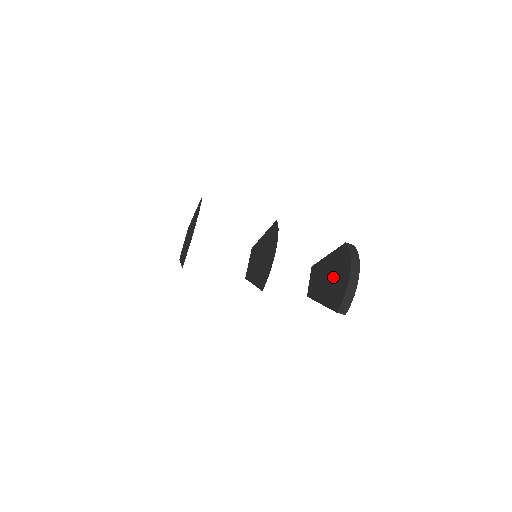
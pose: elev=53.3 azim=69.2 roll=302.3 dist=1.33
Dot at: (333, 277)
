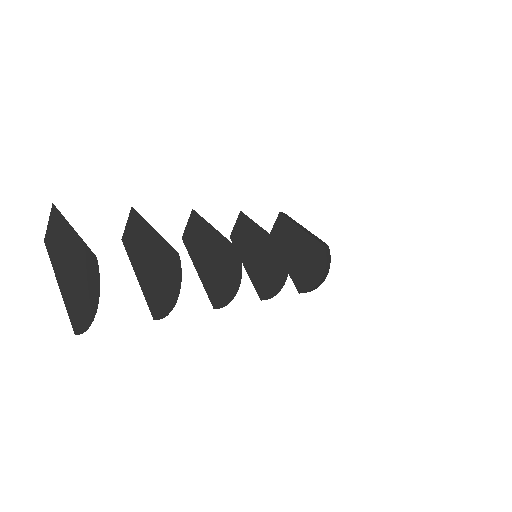
Dot at: (303, 260)
